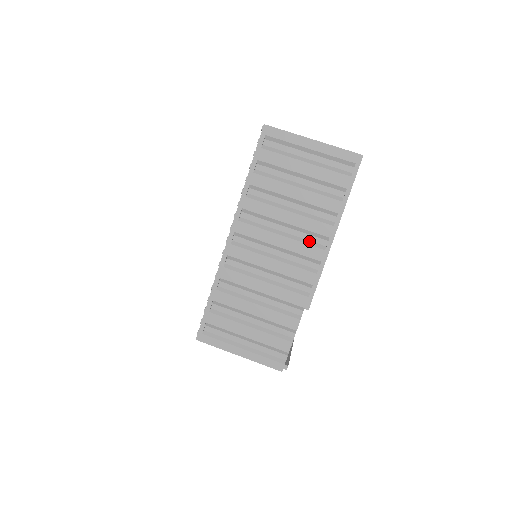
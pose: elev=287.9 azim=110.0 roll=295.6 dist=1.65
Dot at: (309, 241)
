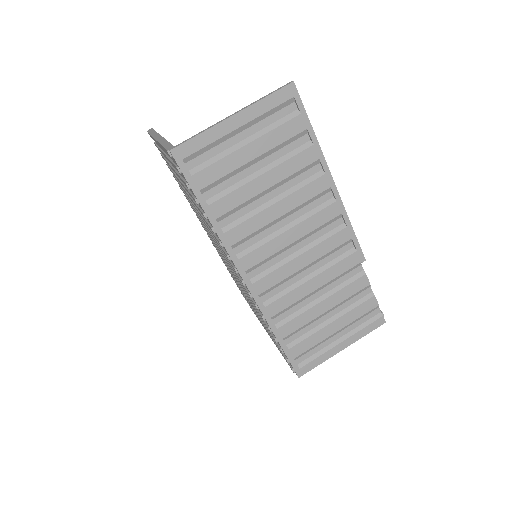
Dot at: (315, 208)
